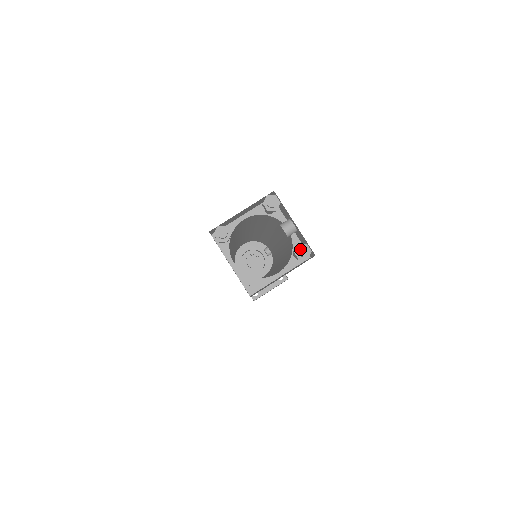
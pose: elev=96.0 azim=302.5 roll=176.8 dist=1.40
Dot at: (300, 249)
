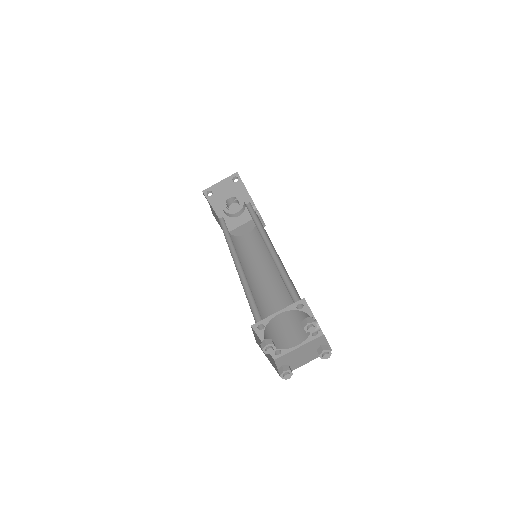
Dot at: (325, 355)
